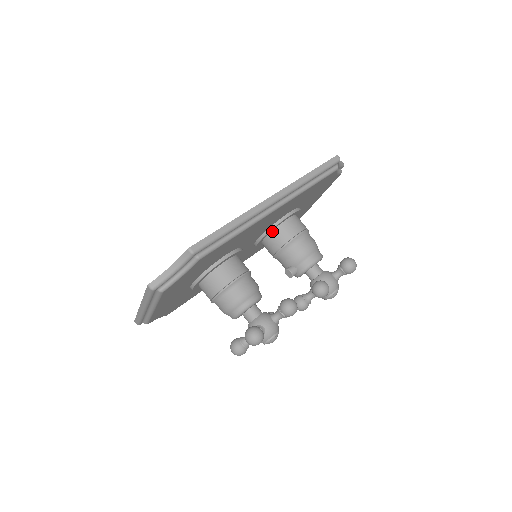
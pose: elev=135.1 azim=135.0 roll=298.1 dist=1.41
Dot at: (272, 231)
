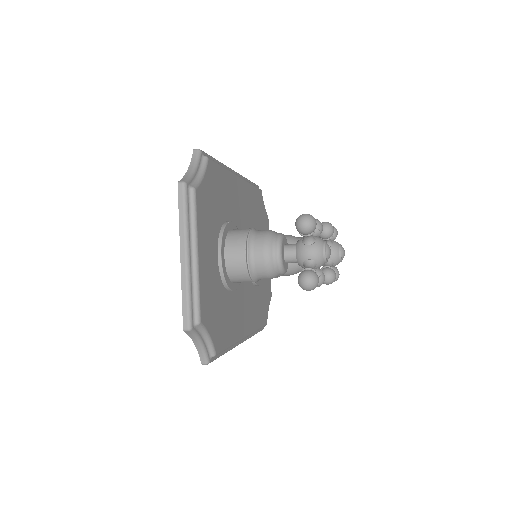
Dot at: occluded
